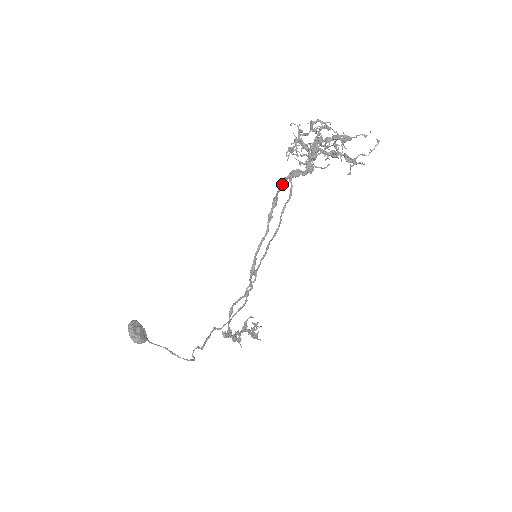
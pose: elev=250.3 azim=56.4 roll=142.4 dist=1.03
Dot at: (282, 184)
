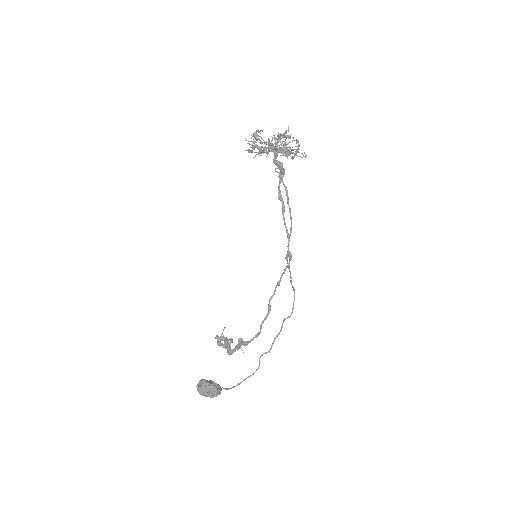
Dot at: occluded
